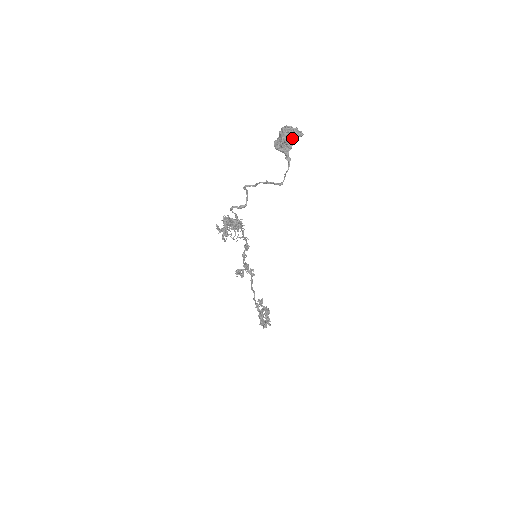
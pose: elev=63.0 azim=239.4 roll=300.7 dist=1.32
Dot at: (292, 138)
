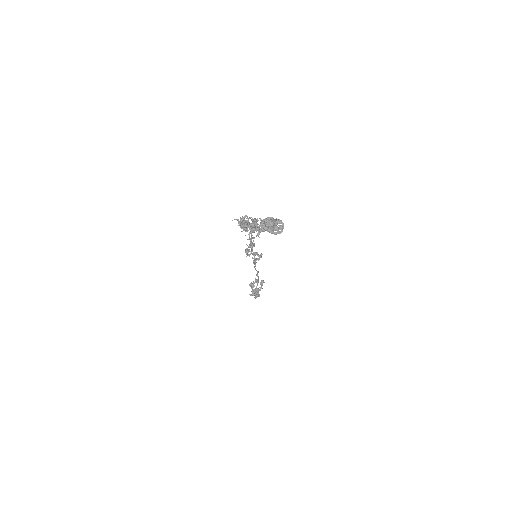
Dot at: (264, 227)
